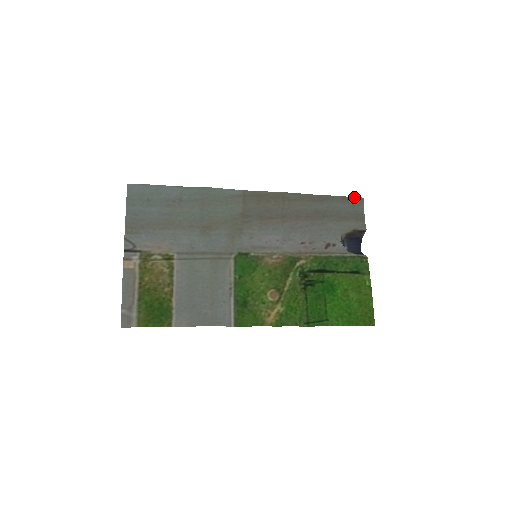
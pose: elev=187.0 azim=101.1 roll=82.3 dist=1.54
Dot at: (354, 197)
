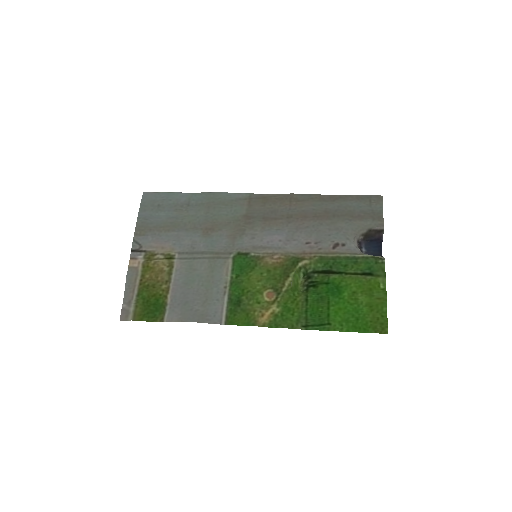
Dot at: (371, 195)
